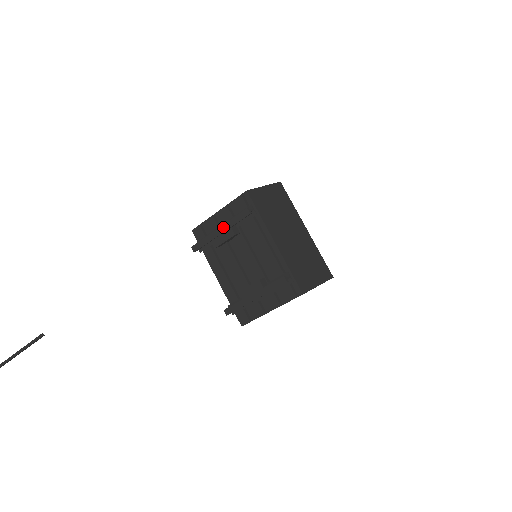
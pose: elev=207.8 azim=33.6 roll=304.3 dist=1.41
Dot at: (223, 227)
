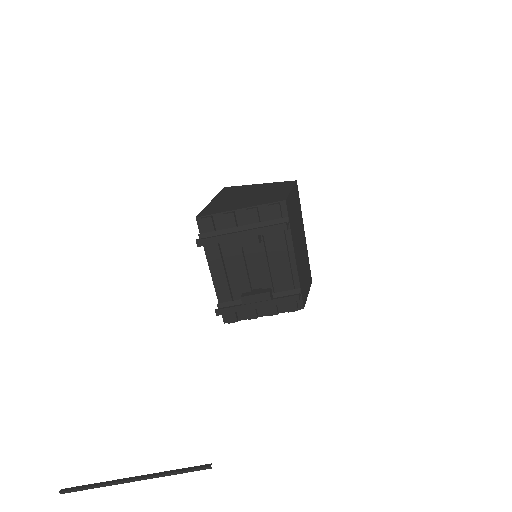
Dot at: (248, 232)
